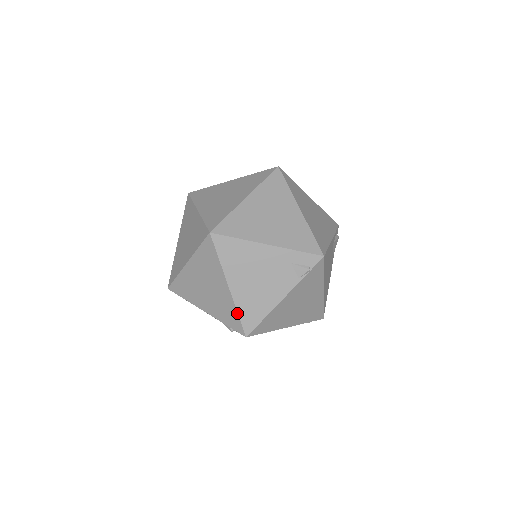
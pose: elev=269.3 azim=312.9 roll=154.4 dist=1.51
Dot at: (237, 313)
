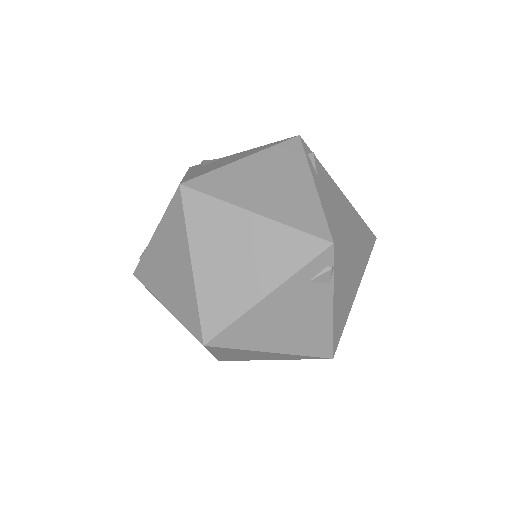
Dot at: (304, 356)
